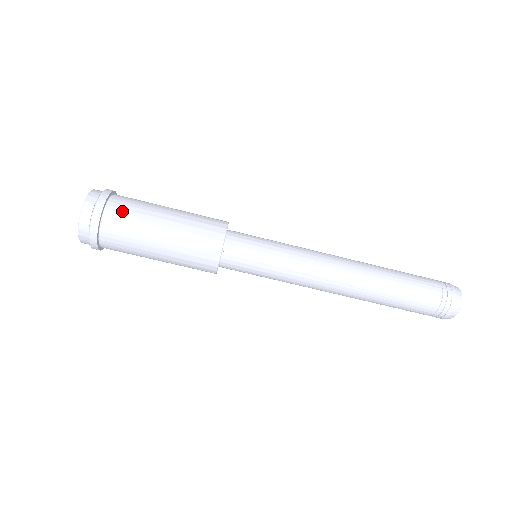
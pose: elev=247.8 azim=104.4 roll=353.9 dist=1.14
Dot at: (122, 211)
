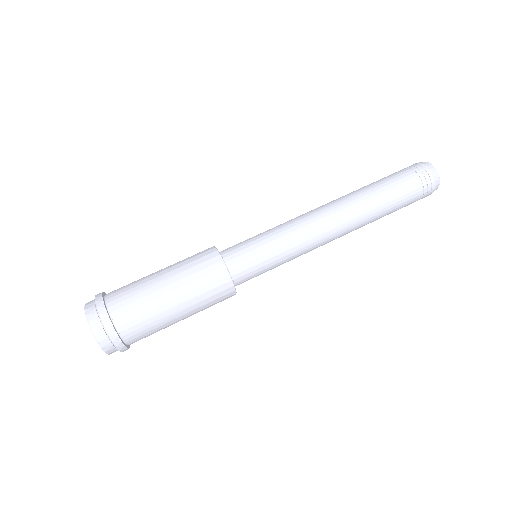
Dot at: (121, 295)
